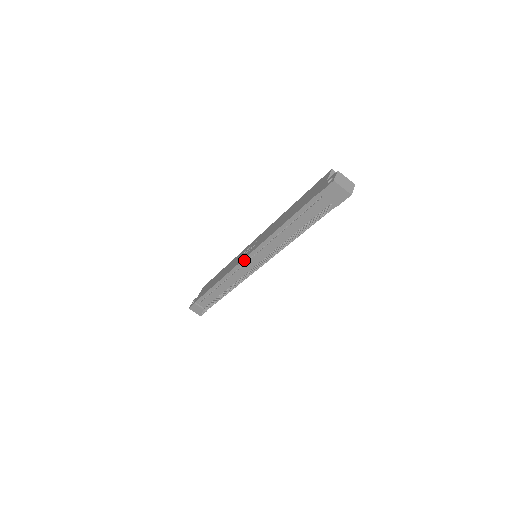
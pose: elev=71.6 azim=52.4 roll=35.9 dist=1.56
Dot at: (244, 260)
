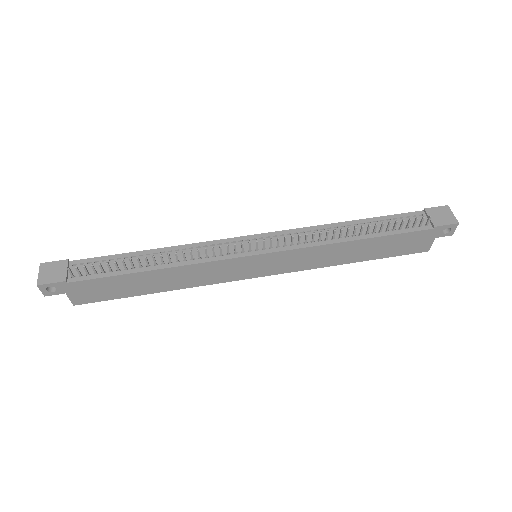
Dot at: (251, 236)
